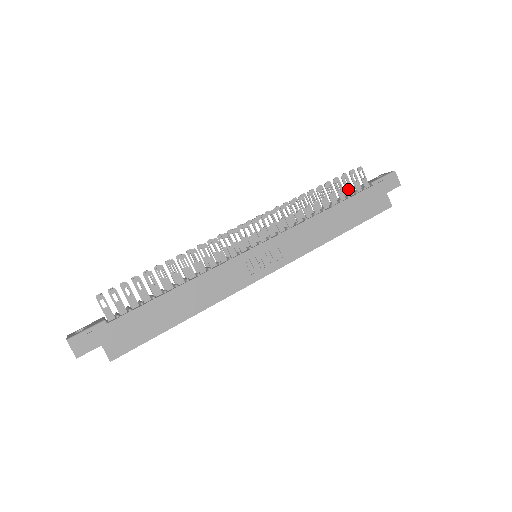
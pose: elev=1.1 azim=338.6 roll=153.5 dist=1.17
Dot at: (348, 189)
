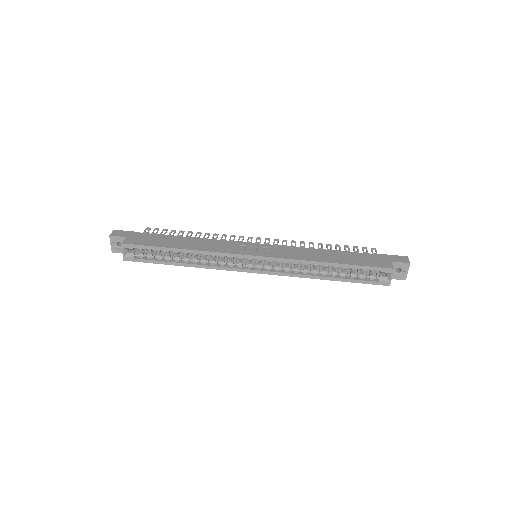
Dot at: occluded
